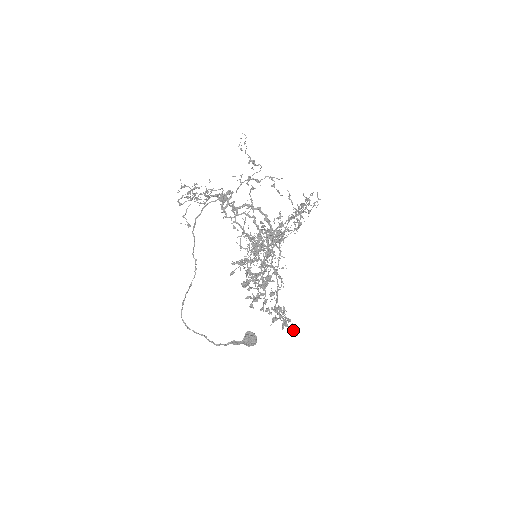
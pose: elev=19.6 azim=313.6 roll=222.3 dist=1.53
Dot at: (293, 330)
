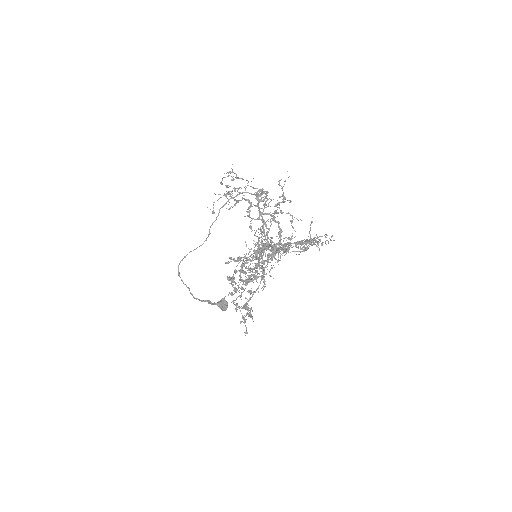
Dot at: (246, 329)
